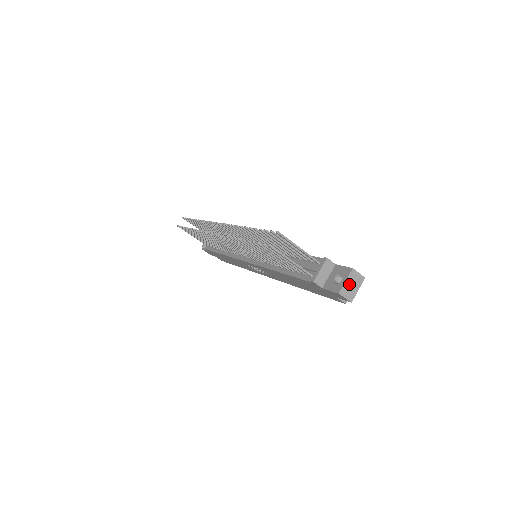
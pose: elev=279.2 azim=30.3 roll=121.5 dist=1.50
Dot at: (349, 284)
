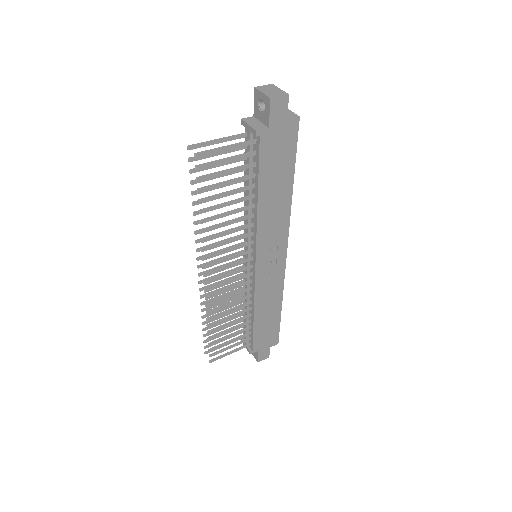
Dot at: (268, 92)
